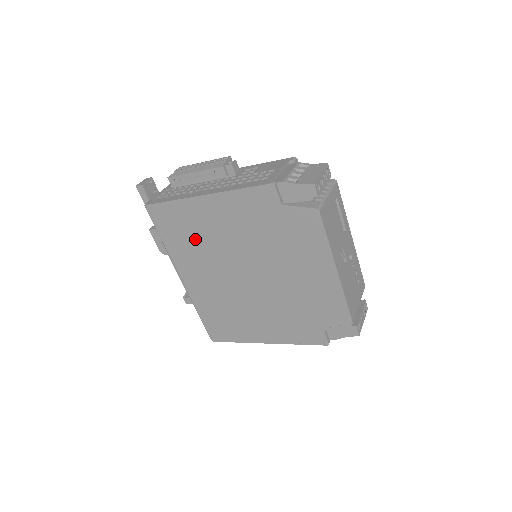
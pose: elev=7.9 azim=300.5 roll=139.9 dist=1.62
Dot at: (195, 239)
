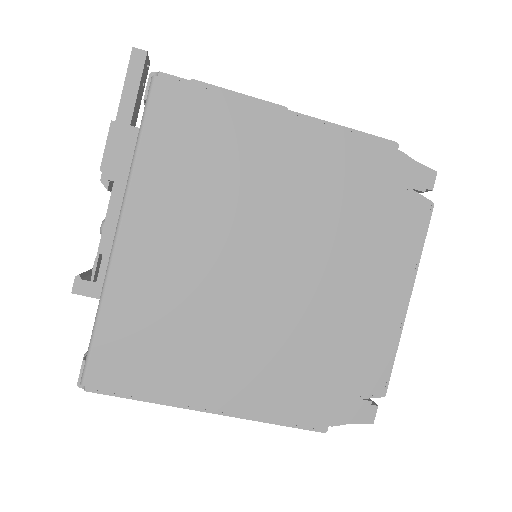
Dot at: (213, 169)
